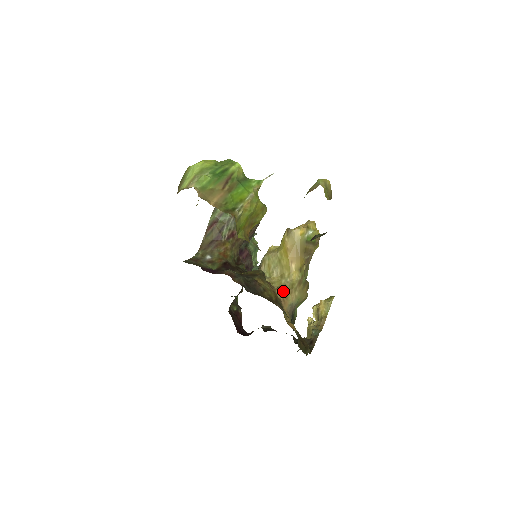
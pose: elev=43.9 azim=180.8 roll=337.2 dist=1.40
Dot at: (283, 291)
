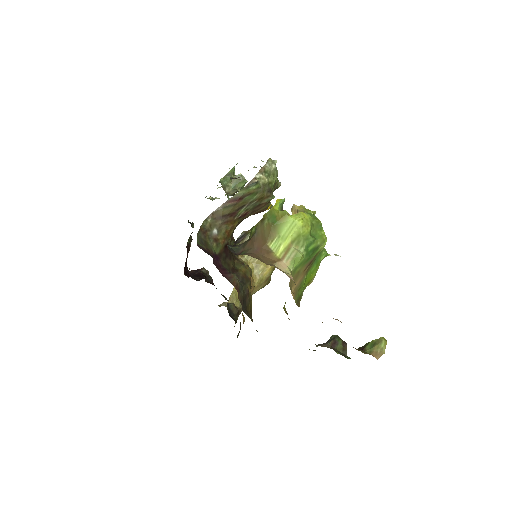
Dot at: (252, 285)
